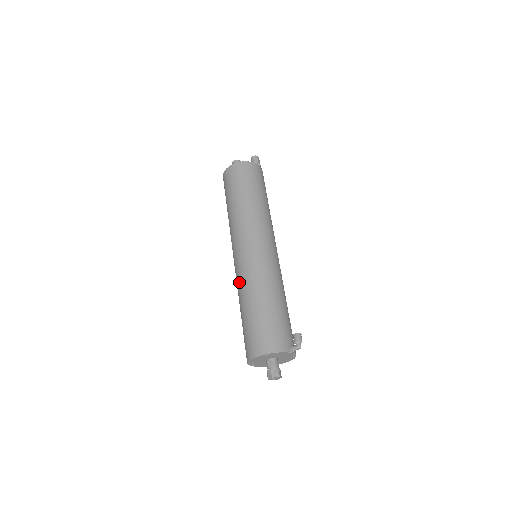
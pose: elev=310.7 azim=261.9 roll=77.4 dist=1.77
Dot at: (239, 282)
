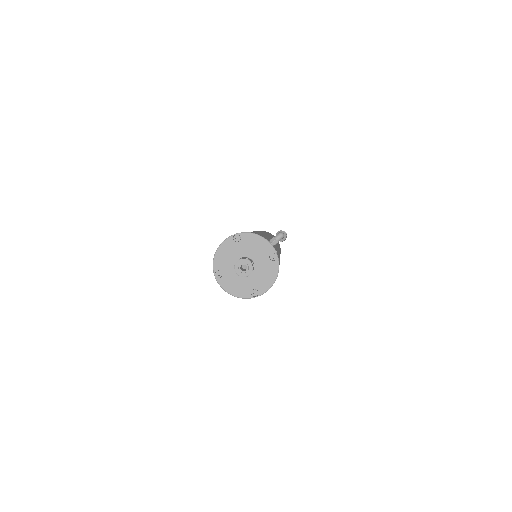
Dot at: occluded
